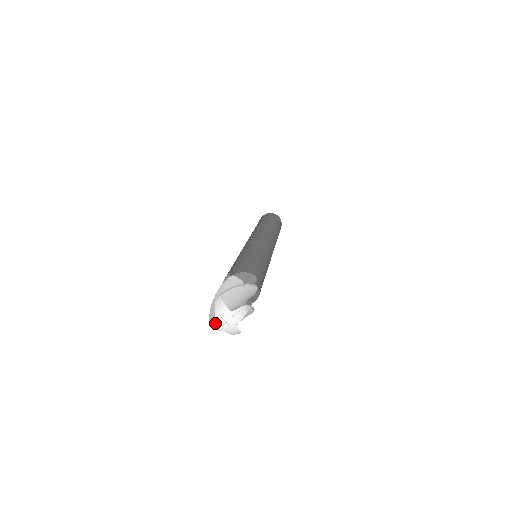
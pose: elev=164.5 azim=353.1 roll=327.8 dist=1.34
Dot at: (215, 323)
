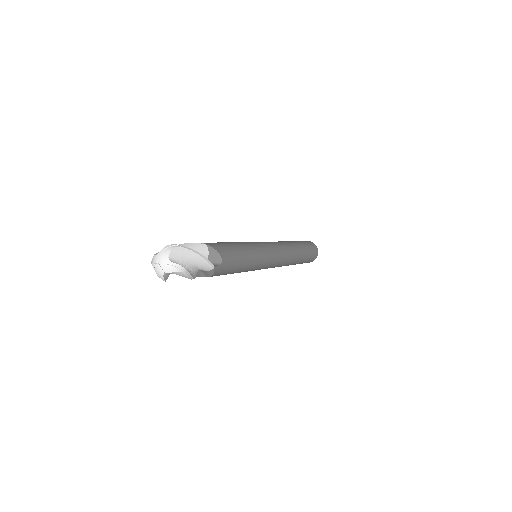
Dot at: (154, 258)
